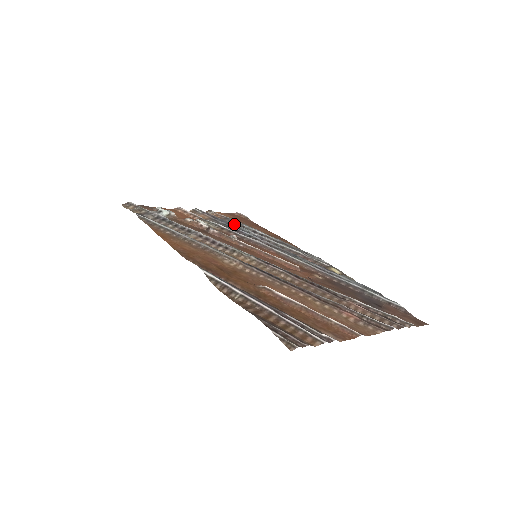
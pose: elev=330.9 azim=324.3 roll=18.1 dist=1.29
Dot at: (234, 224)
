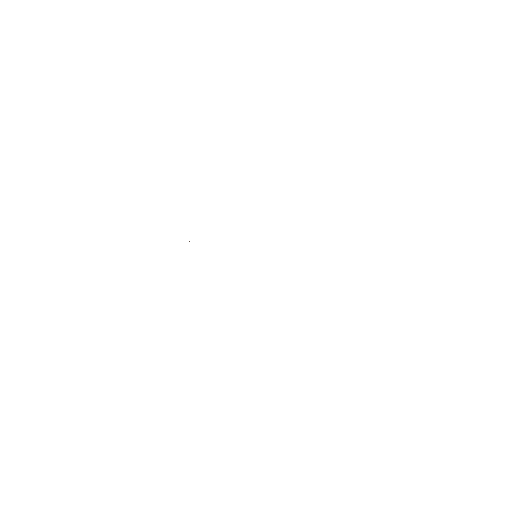
Dot at: occluded
